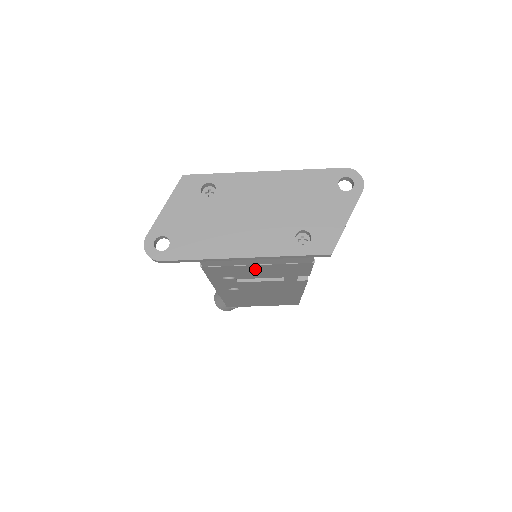
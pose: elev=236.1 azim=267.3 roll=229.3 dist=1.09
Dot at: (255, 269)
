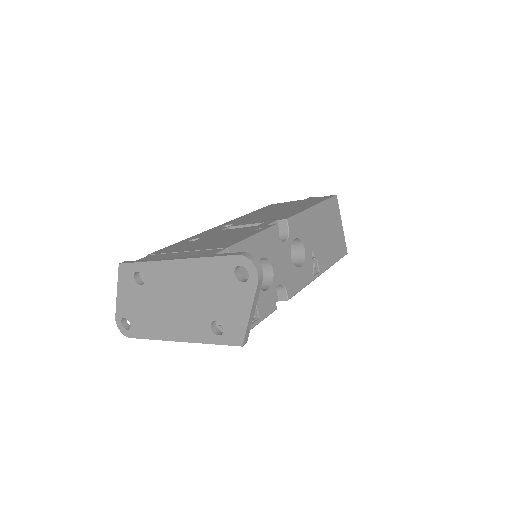
Dot at: occluded
